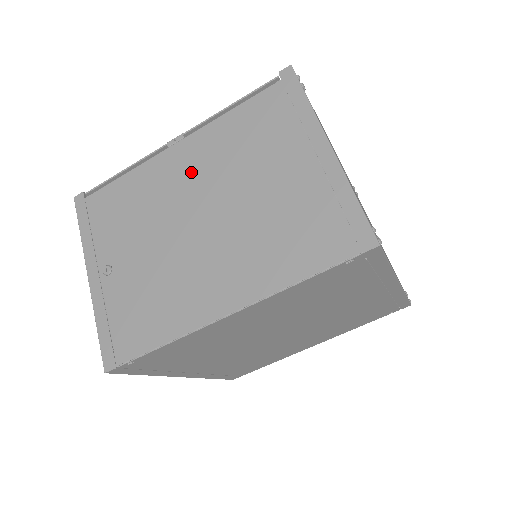
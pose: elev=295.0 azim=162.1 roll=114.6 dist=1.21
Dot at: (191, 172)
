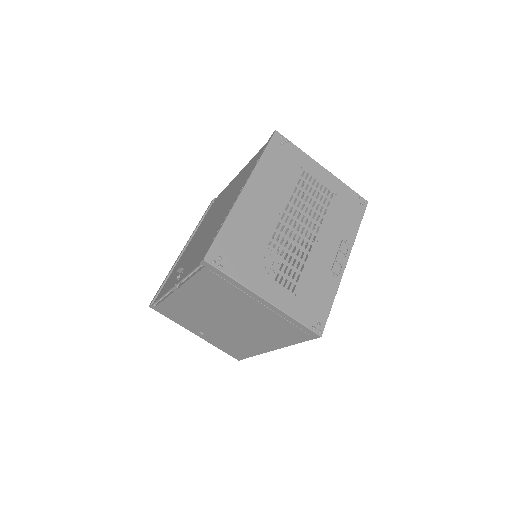
Dot at: (200, 303)
